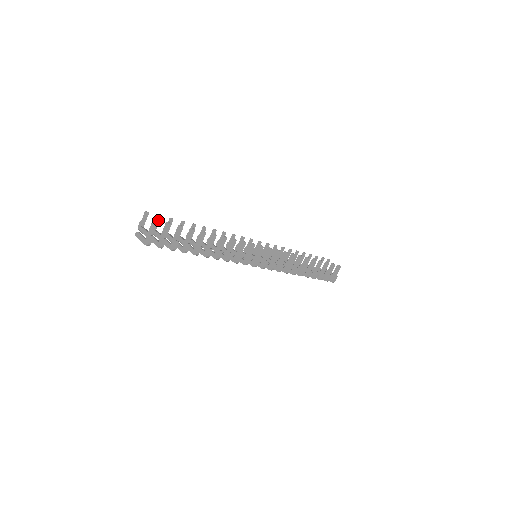
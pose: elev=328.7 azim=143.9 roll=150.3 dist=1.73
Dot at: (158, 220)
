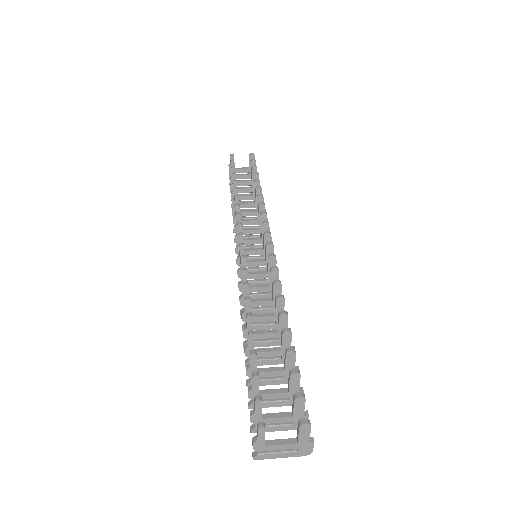
Dot at: (261, 405)
